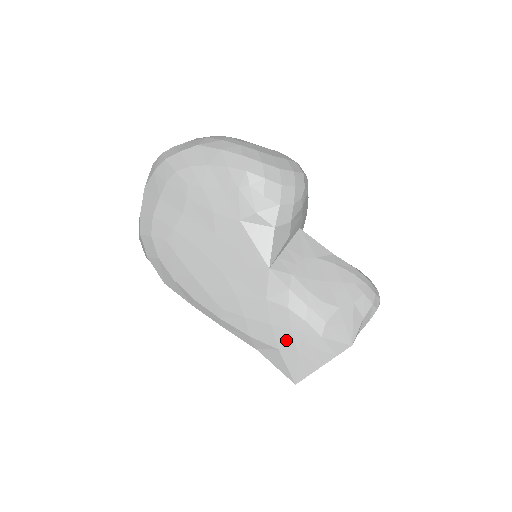
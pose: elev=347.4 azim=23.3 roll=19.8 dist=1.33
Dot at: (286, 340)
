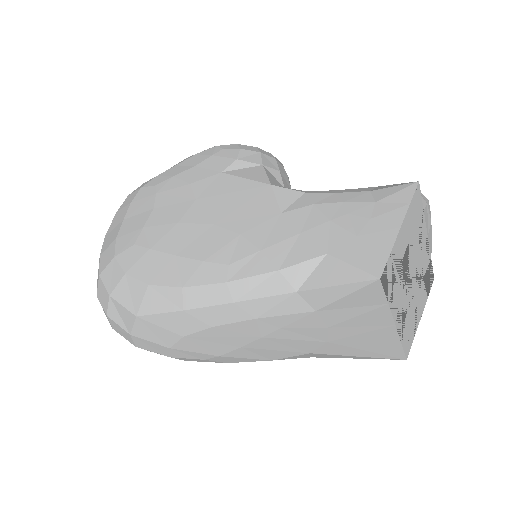
Dot at: (331, 235)
